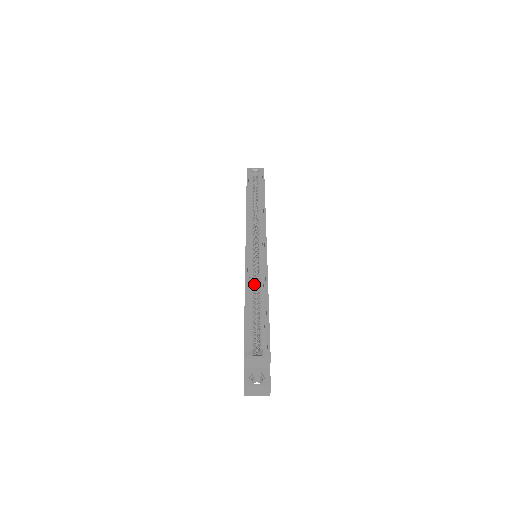
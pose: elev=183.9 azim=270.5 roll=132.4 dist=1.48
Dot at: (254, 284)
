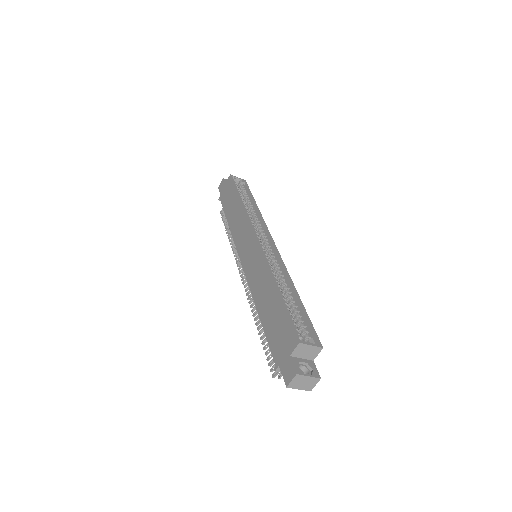
Dot at: (275, 278)
